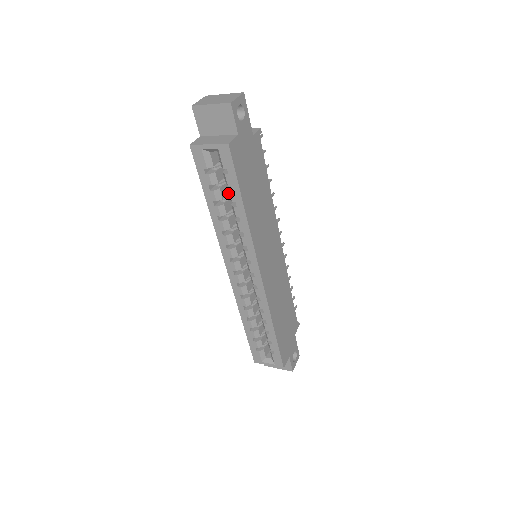
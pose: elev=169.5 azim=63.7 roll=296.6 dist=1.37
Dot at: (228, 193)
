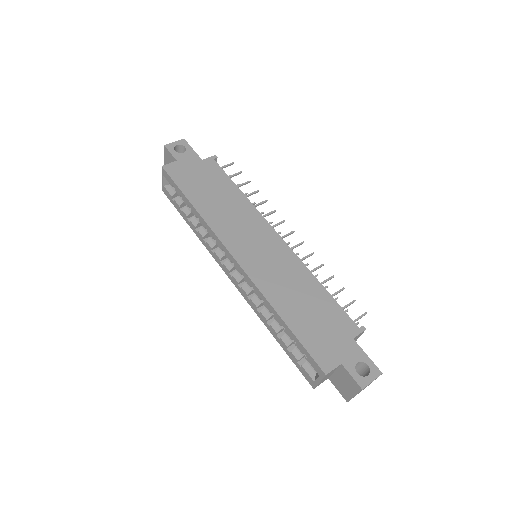
Dot at: occluded
